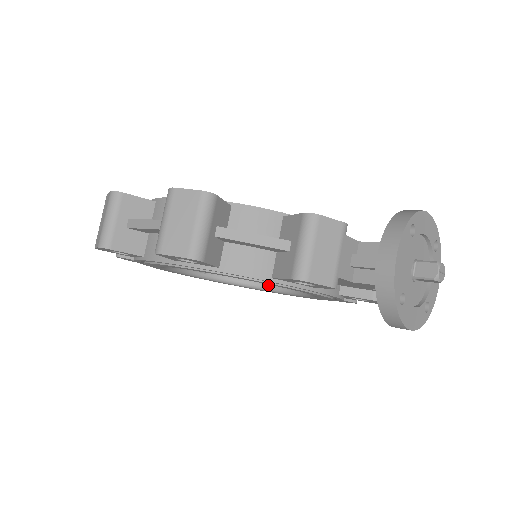
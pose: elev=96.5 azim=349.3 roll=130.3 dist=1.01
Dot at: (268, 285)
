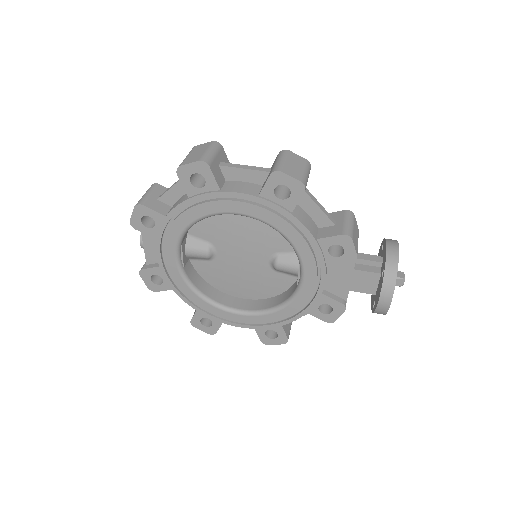
Dot at: (224, 304)
